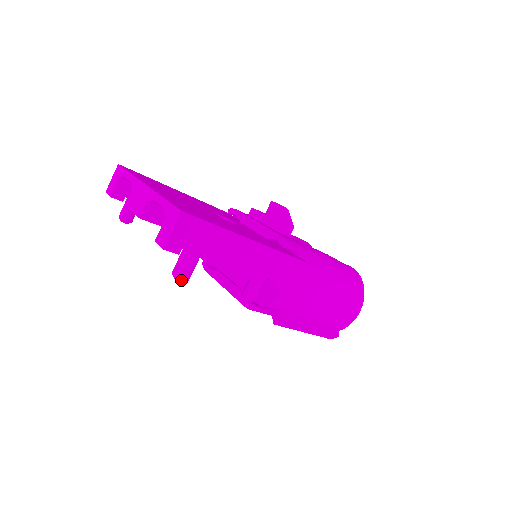
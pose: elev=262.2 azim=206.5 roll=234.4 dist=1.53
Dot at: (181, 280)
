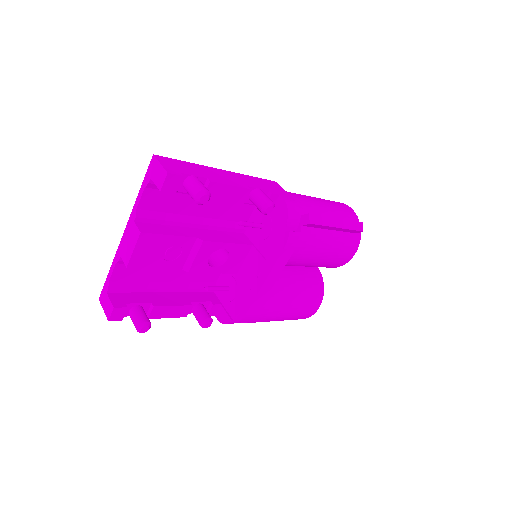
Dot at: (204, 192)
